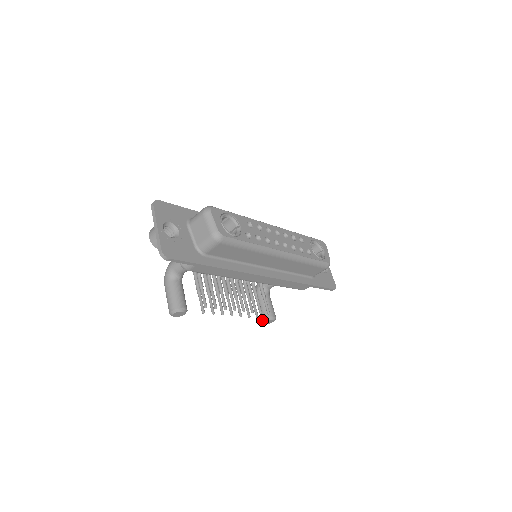
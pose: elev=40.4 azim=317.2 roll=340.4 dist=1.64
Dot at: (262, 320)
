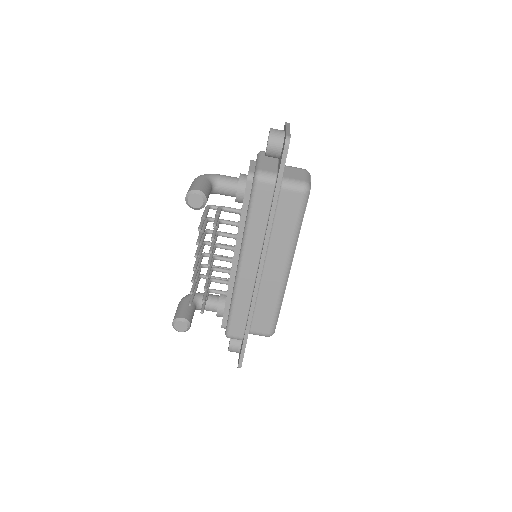
Dot at: (179, 317)
